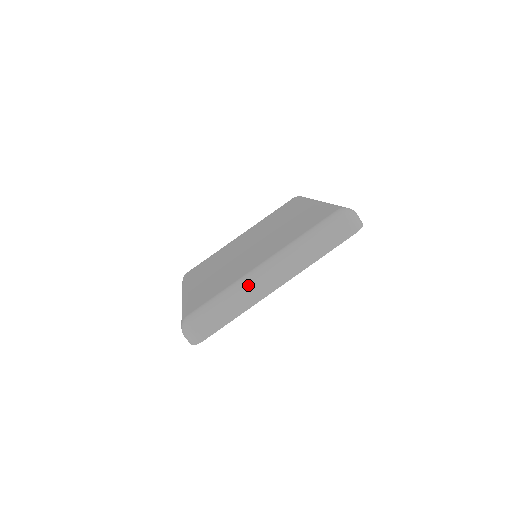
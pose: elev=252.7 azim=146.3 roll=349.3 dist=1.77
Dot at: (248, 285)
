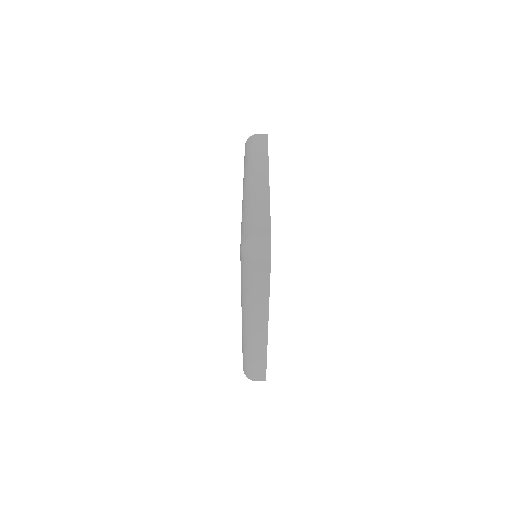
Dot at: (248, 341)
